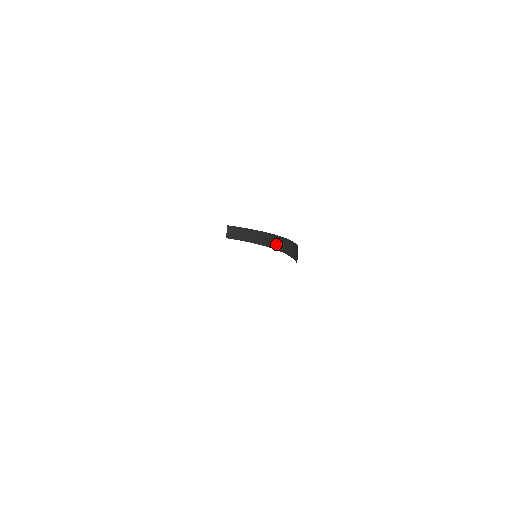
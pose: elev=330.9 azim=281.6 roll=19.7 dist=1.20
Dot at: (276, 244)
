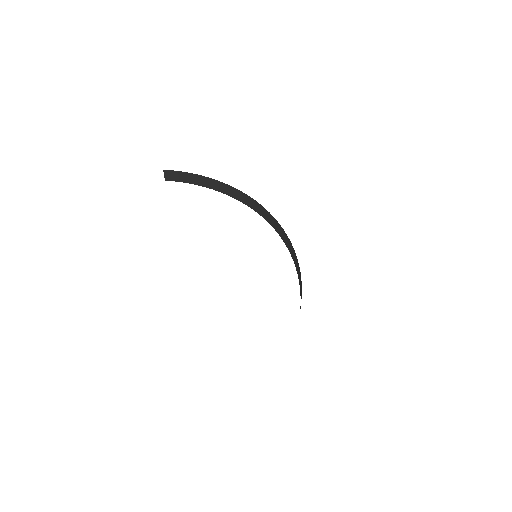
Dot at: (234, 194)
